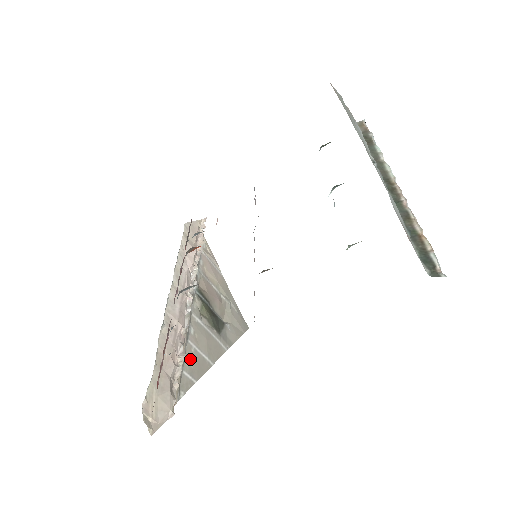
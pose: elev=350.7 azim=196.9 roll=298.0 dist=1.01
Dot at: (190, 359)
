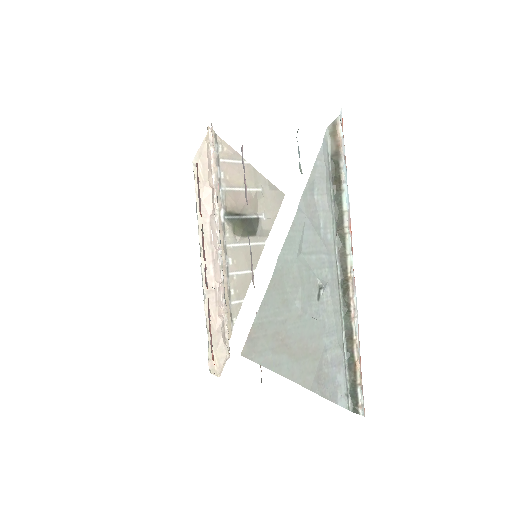
Dot at: (234, 287)
